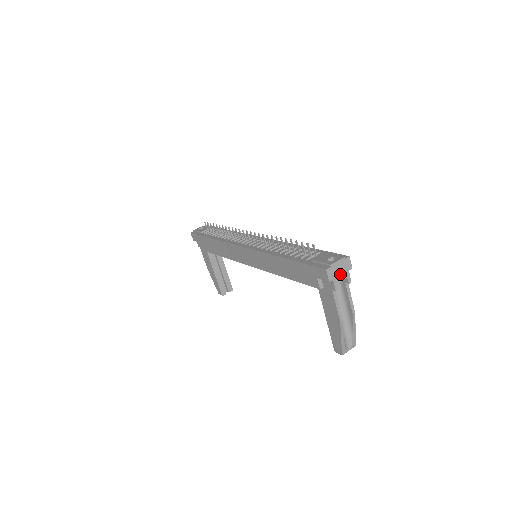
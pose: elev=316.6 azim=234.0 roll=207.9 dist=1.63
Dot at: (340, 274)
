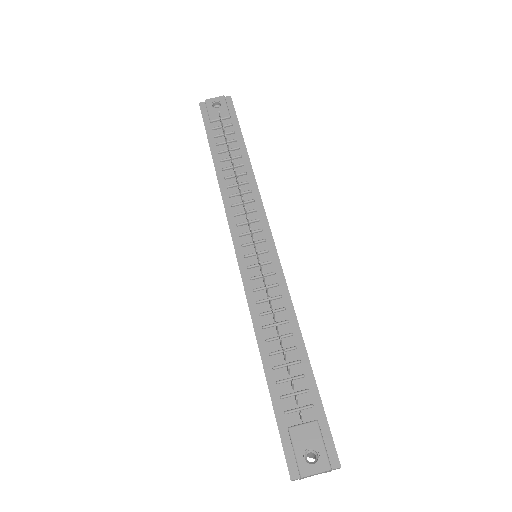
Dot at: occluded
